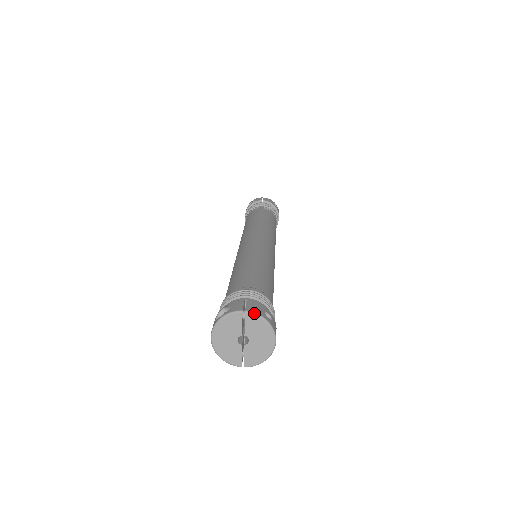
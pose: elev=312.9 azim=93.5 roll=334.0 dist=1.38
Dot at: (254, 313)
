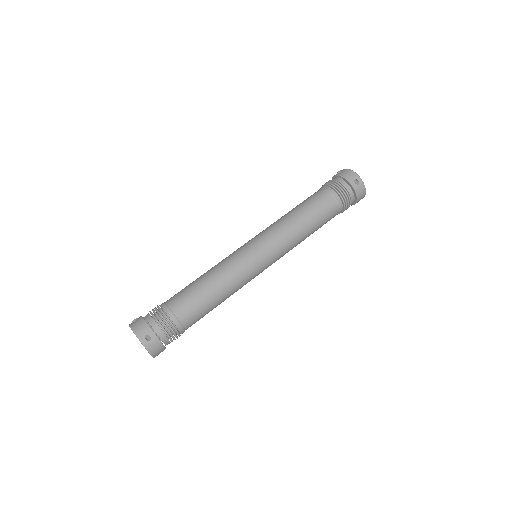
Dot at: (135, 334)
